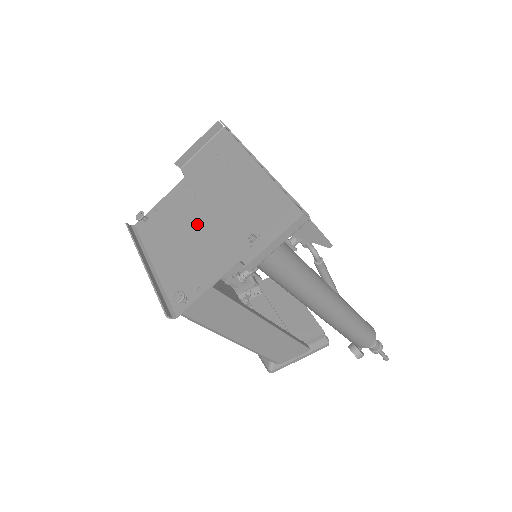
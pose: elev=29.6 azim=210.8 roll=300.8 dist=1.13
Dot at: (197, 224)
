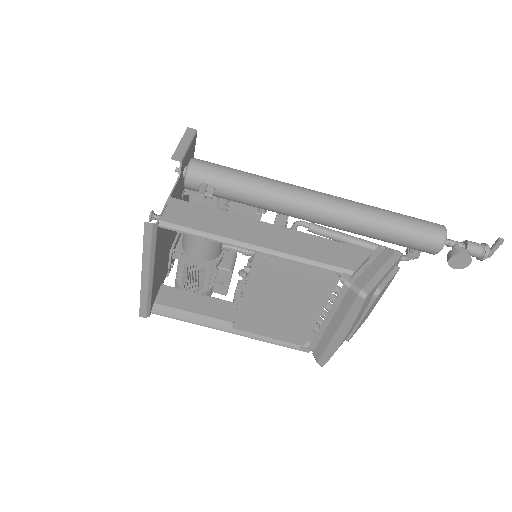
Dot at: (169, 236)
